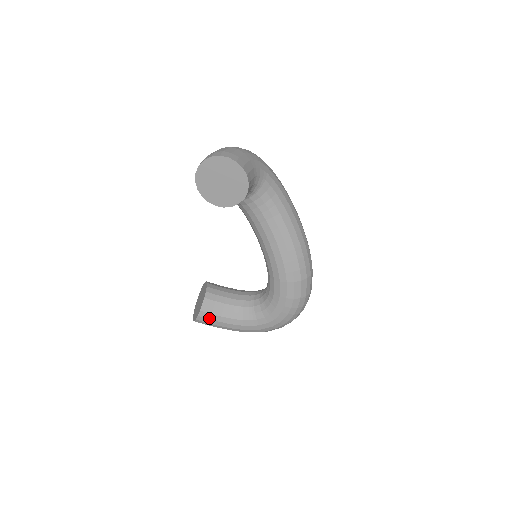
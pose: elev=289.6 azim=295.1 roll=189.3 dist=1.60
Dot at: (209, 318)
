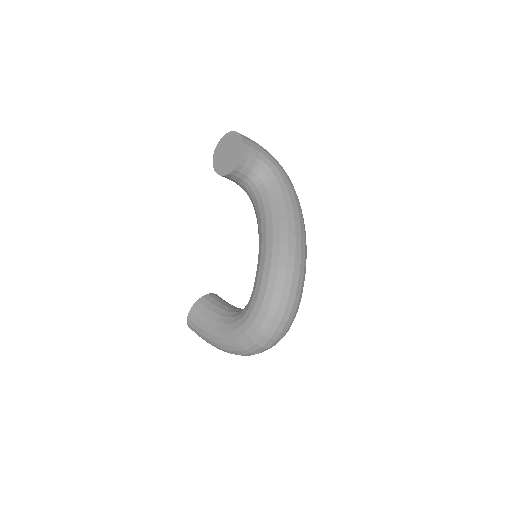
Dot at: (197, 317)
